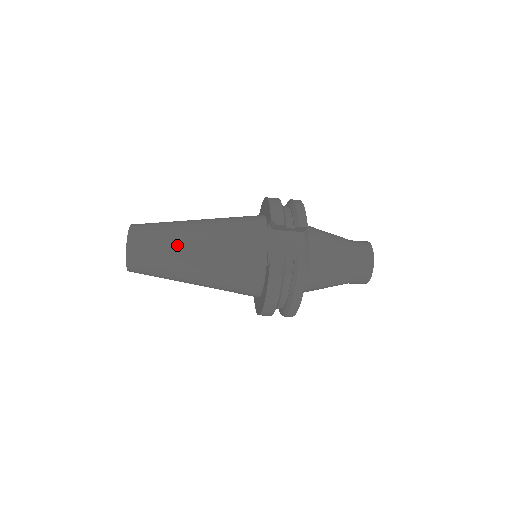
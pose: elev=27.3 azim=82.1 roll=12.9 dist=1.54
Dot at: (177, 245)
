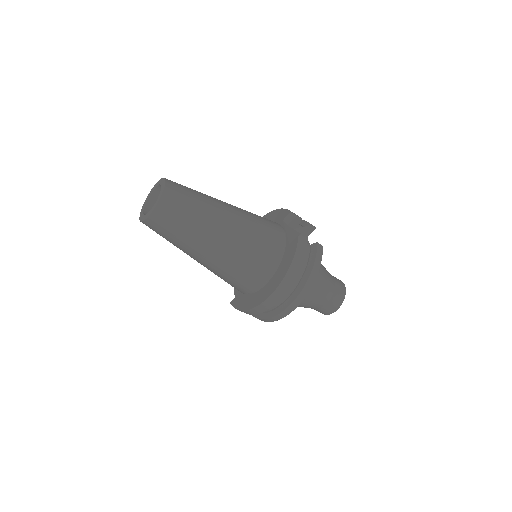
Dot at: (212, 203)
